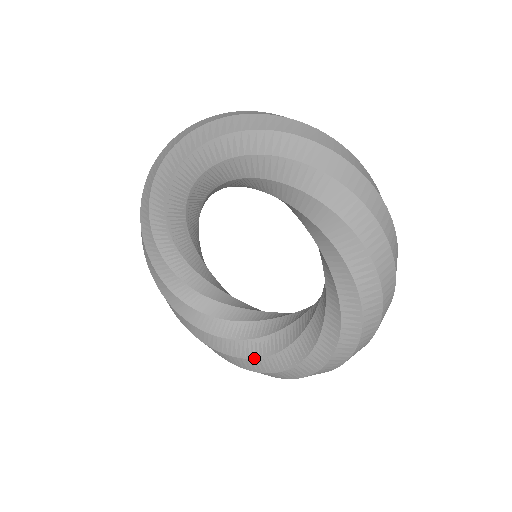
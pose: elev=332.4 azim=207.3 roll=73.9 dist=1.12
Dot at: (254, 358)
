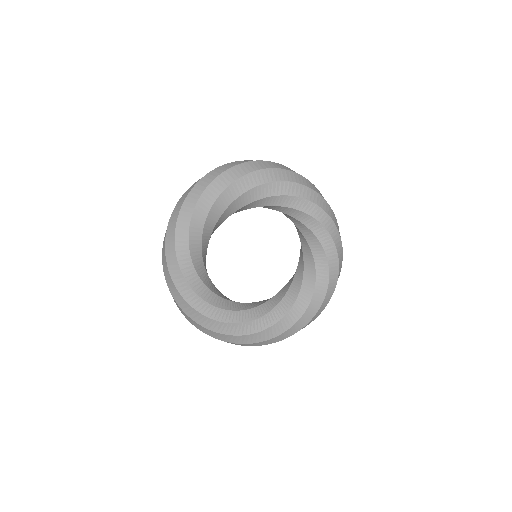
Dot at: (308, 306)
